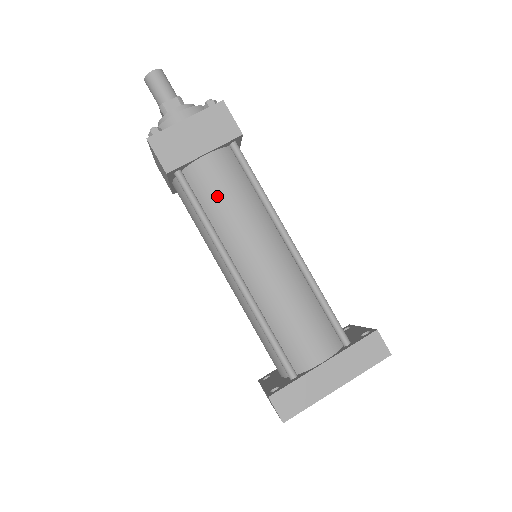
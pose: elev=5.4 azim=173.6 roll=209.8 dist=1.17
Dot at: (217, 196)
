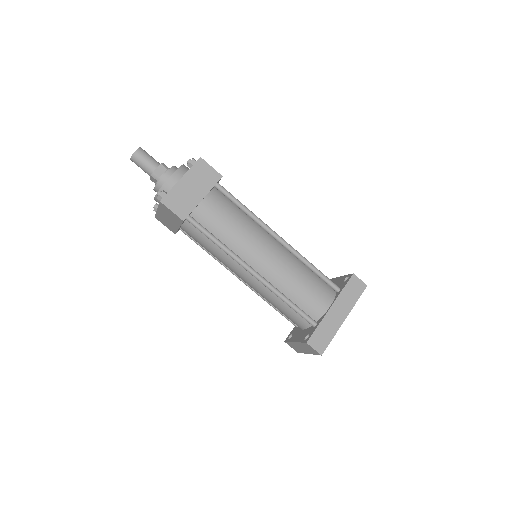
Dot at: (222, 224)
